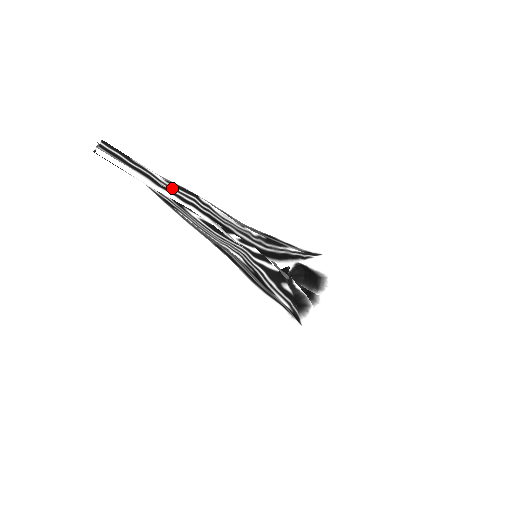
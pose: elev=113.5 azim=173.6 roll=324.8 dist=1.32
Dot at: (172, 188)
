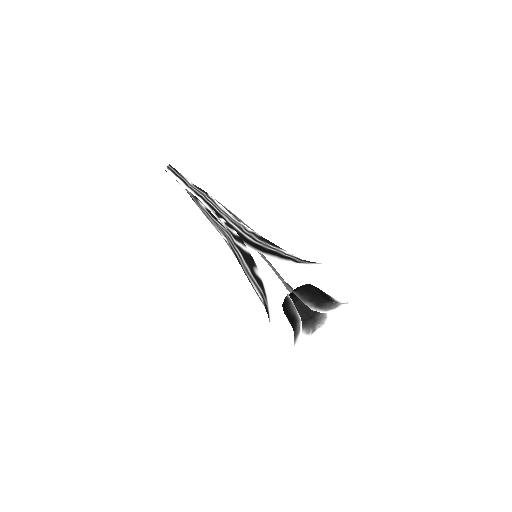
Dot at: (194, 188)
